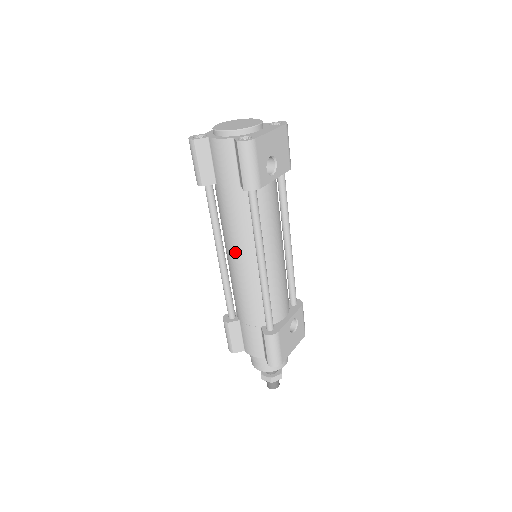
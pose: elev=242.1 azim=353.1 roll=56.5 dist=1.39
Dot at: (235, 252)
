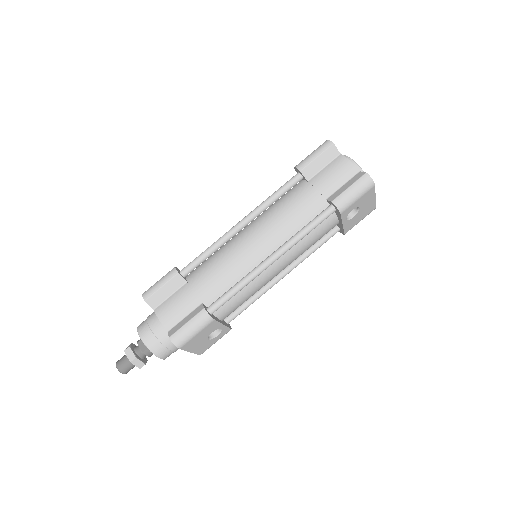
Dot at: (262, 232)
